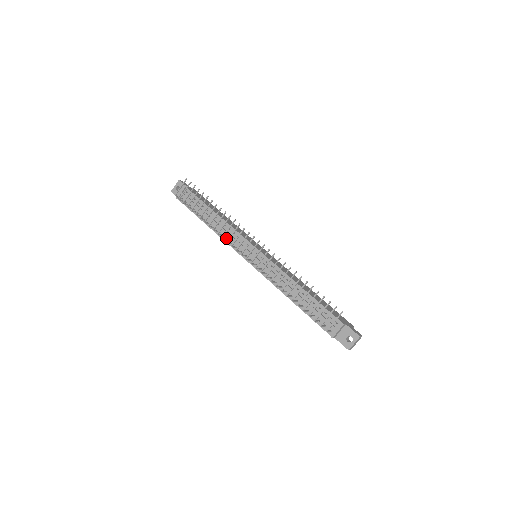
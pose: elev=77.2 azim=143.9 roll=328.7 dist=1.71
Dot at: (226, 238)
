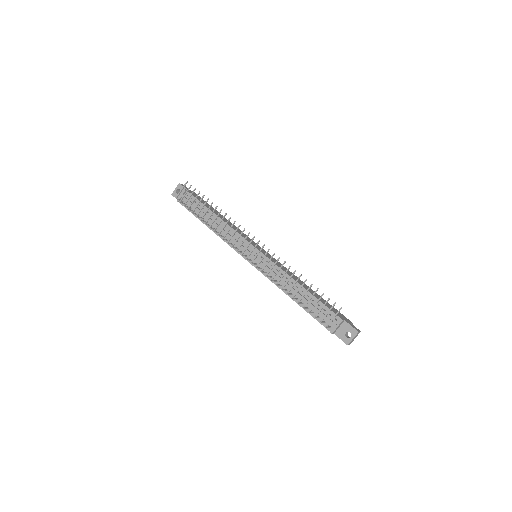
Dot at: occluded
